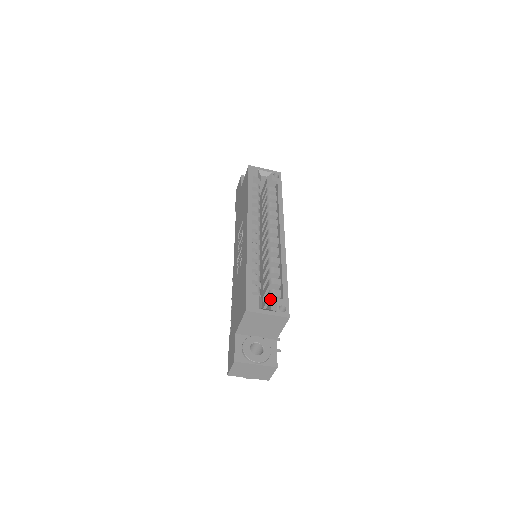
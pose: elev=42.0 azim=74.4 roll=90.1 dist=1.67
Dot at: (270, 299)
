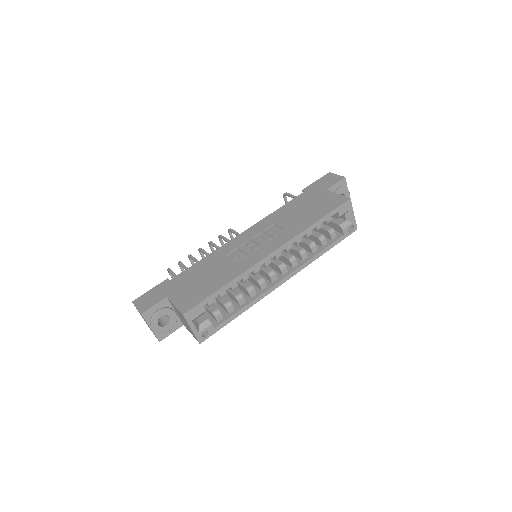
Dot at: (211, 312)
